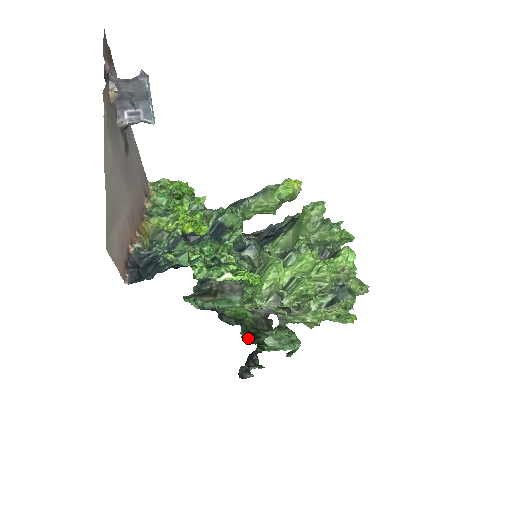
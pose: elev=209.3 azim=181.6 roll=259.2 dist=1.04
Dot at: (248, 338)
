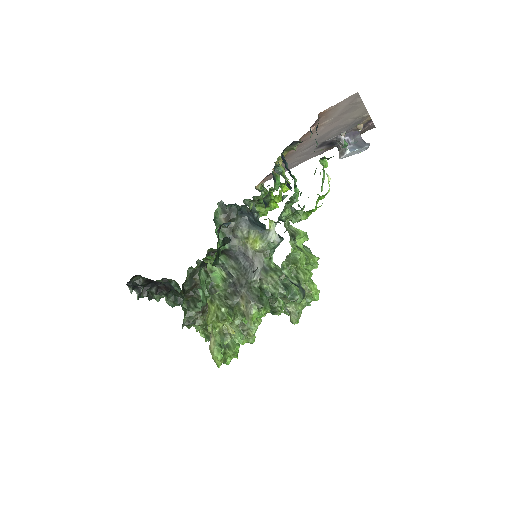
Dot at: (223, 244)
